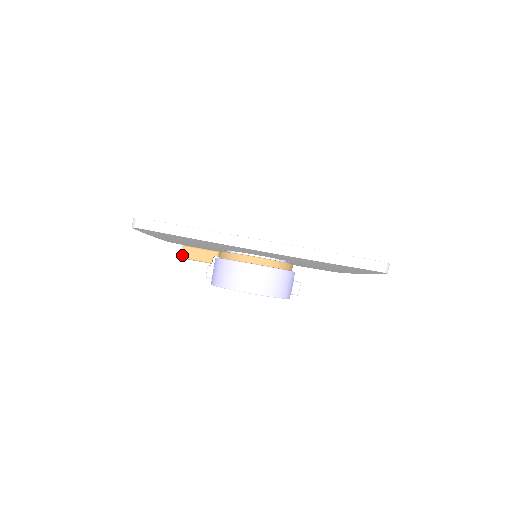
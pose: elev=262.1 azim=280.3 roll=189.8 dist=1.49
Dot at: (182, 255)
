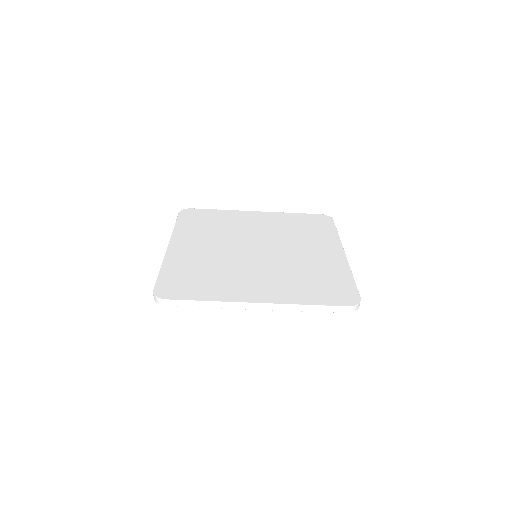
Dot at: occluded
